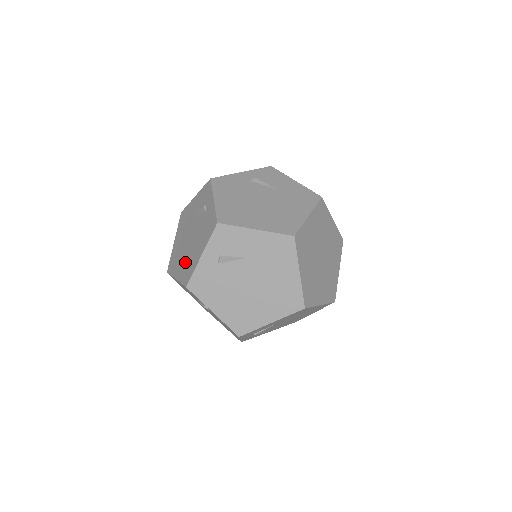
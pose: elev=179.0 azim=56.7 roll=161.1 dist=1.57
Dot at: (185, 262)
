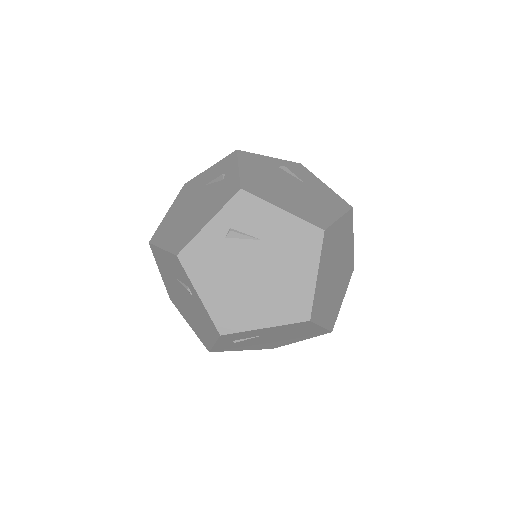
Dot at: (193, 323)
